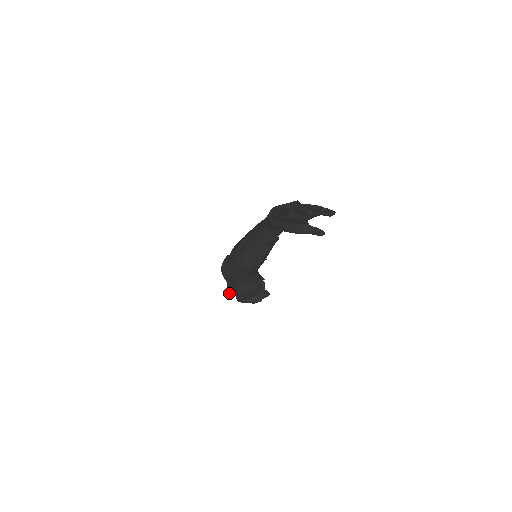
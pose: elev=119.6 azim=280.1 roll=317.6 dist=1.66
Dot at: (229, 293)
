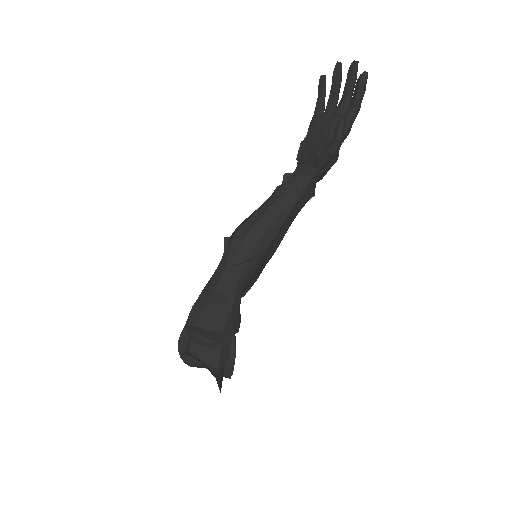
Dot at: (181, 340)
